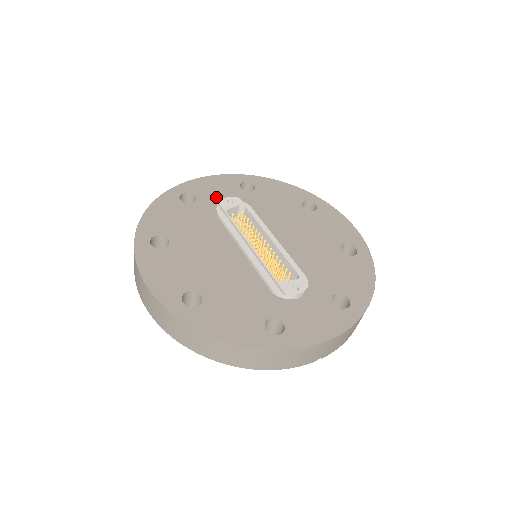
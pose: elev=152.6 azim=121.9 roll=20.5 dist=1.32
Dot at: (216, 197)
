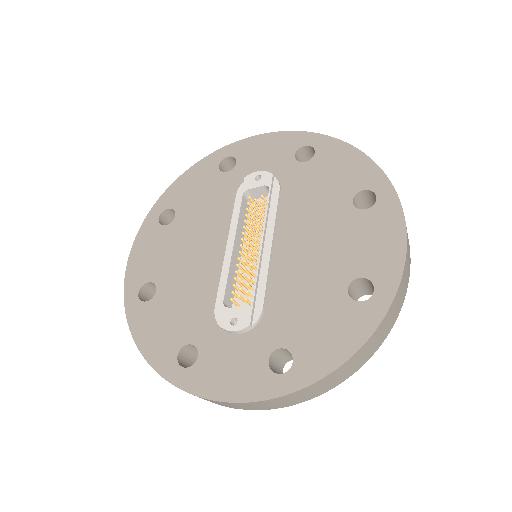
Dot at: (256, 166)
